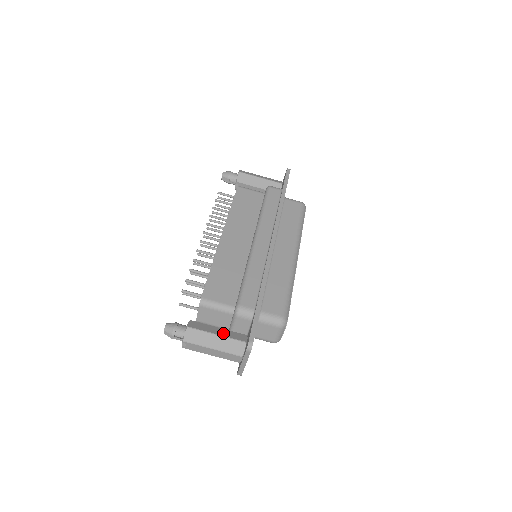
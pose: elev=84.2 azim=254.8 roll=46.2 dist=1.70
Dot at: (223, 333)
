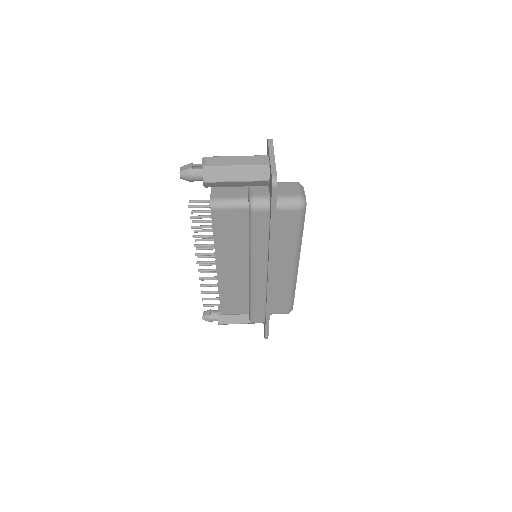
Dot at: occluded
